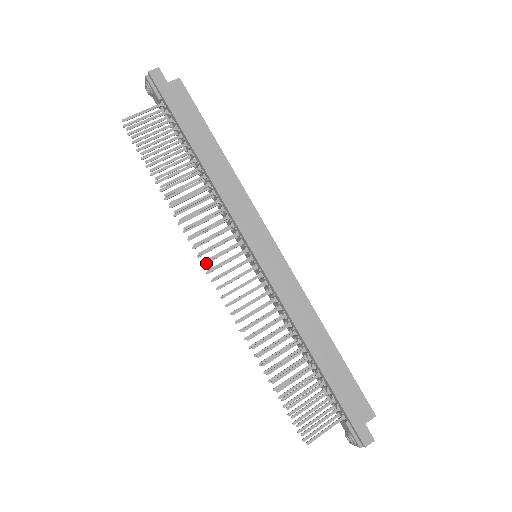
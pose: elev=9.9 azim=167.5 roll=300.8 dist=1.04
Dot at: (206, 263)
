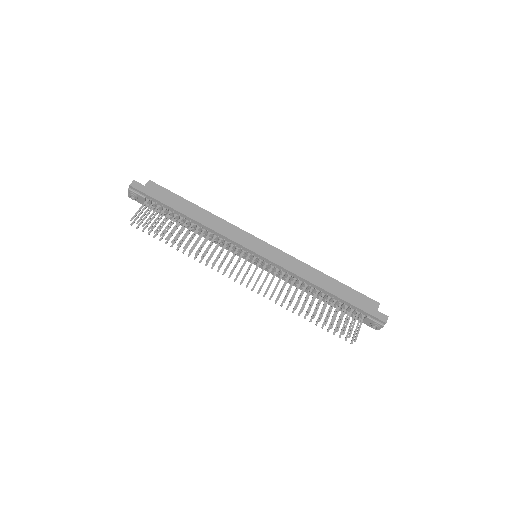
Dot at: (230, 276)
